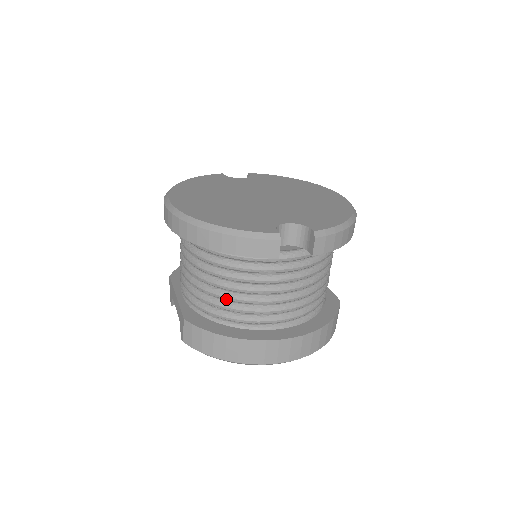
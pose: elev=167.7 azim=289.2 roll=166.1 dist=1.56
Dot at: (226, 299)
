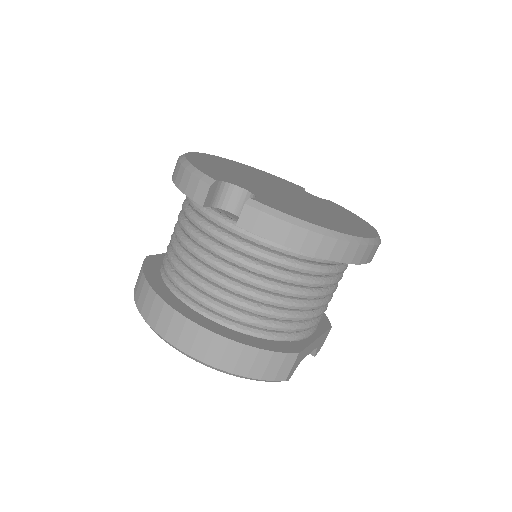
Dot at: (172, 248)
